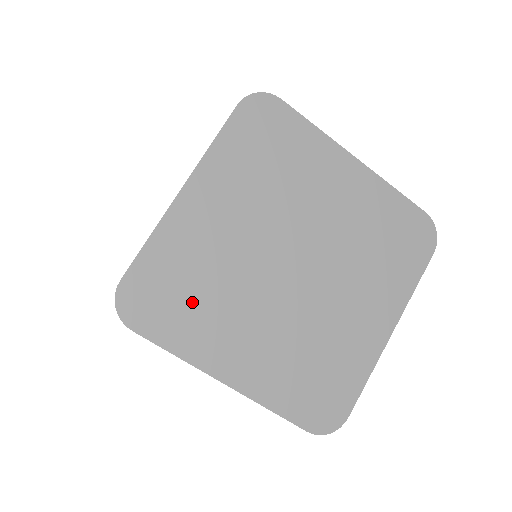
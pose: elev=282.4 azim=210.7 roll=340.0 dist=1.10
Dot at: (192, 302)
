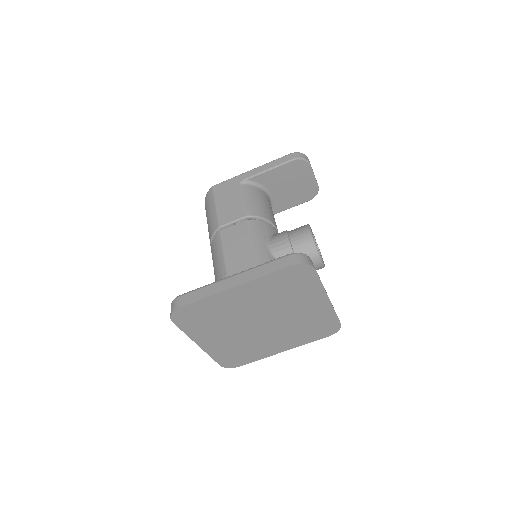
Dot at: (206, 321)
